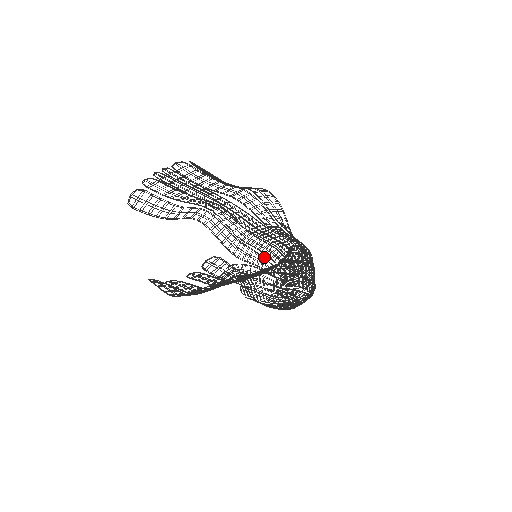
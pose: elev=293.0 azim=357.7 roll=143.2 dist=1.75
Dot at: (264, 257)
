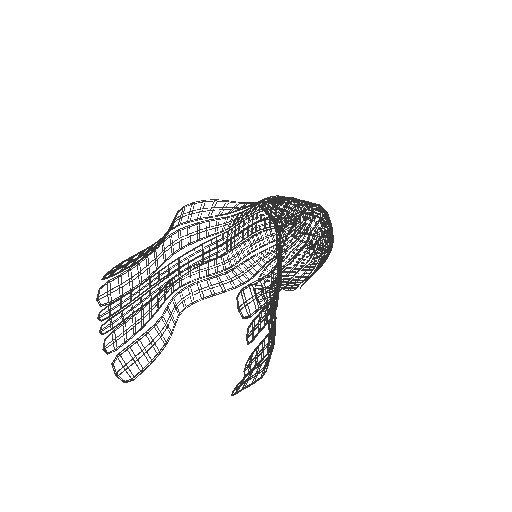
Dot at: (260, 252)
